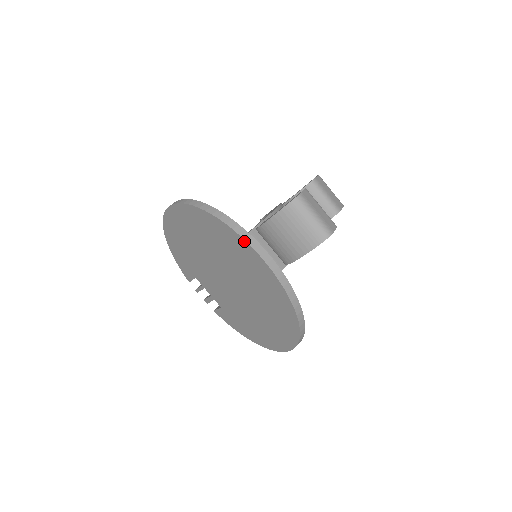
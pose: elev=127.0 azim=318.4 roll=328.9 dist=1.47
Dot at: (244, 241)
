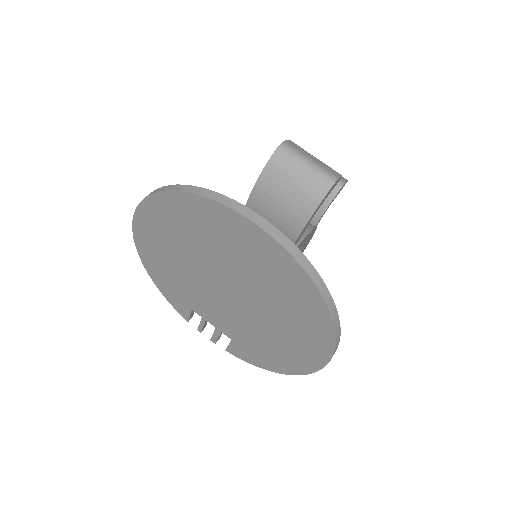
Dot at: (224, 207)
